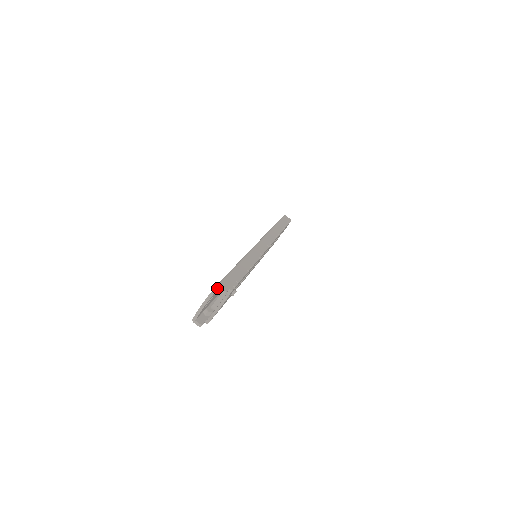
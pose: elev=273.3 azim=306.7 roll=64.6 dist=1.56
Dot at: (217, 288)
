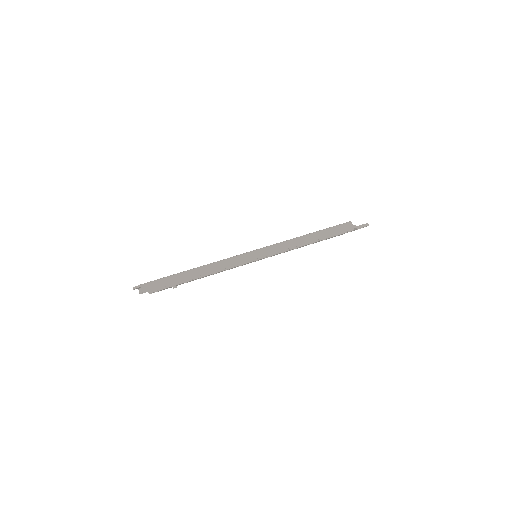
Dot at: (140, 286)
